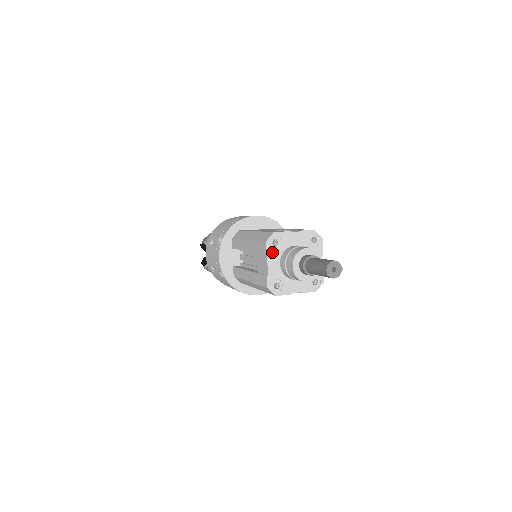
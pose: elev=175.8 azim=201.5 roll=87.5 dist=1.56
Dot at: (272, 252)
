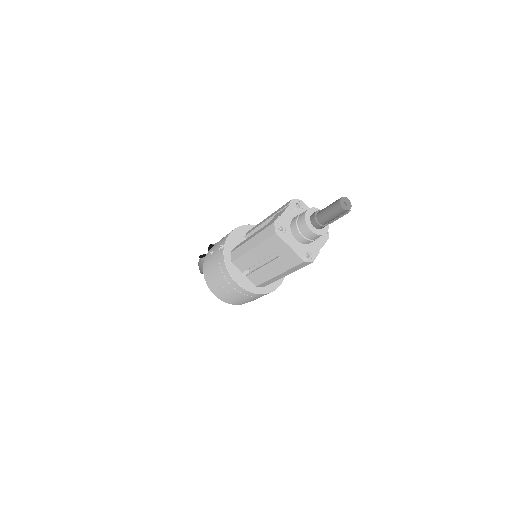
Dot at: (292, 208)
